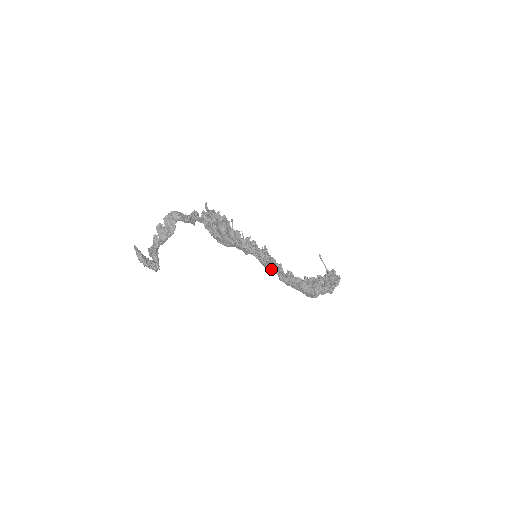
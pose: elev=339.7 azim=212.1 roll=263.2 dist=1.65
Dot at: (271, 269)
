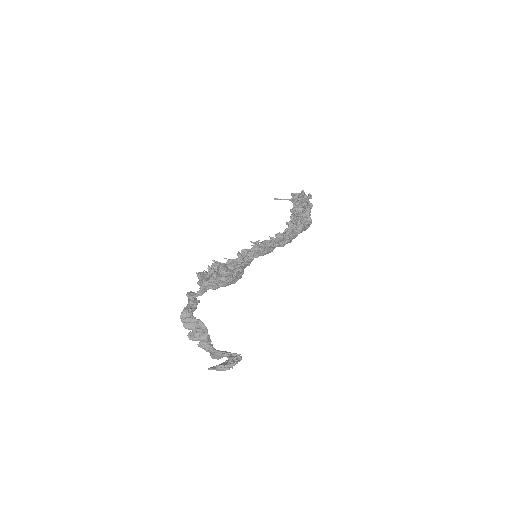
Dot at: (273, 248)
